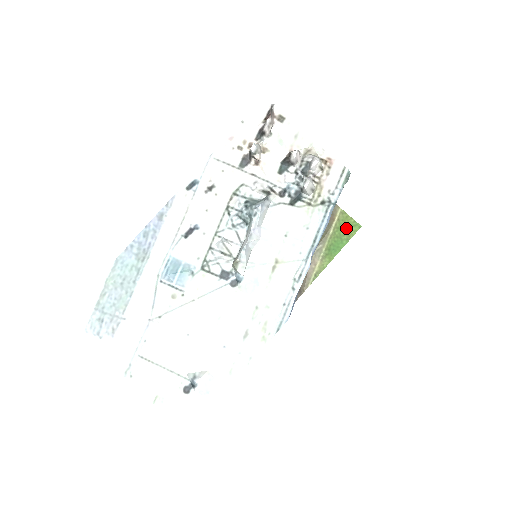
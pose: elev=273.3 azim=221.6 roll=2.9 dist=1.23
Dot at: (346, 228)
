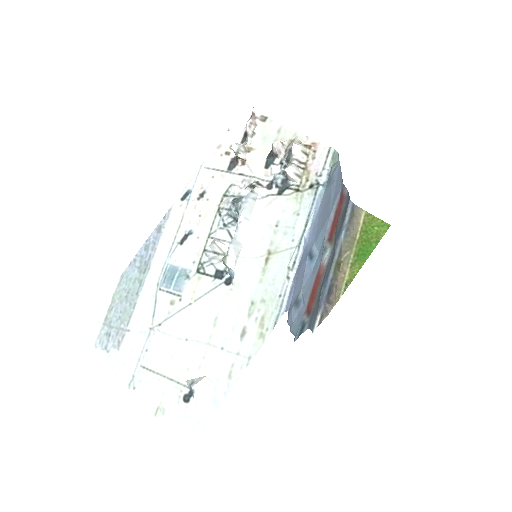
Dot at: (374, 230)
